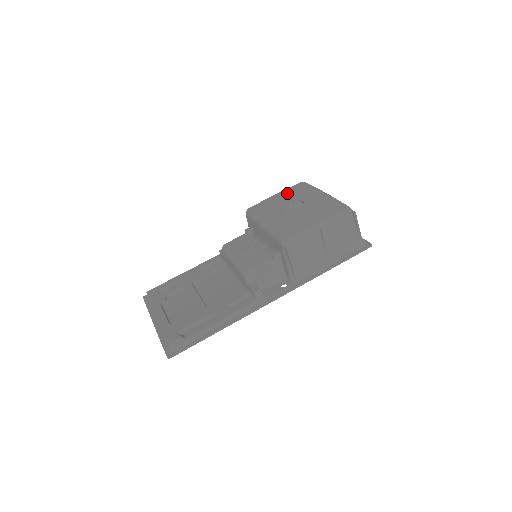
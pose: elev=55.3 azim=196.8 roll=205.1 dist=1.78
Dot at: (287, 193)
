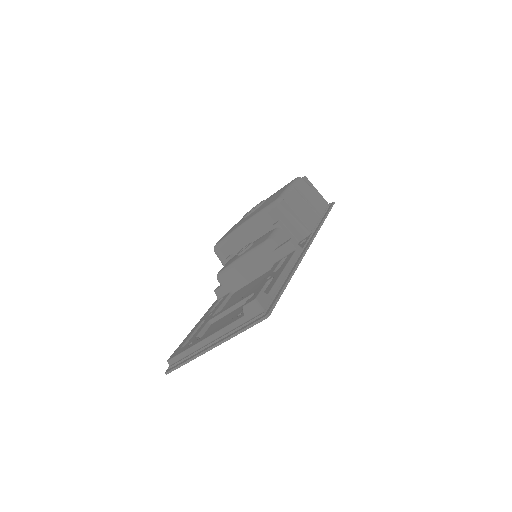
Dot at: occluded
